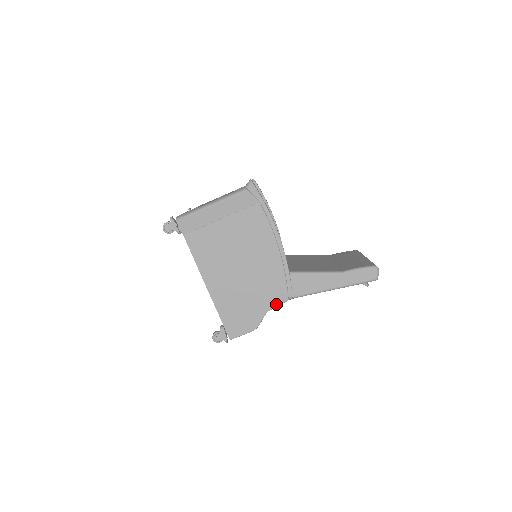
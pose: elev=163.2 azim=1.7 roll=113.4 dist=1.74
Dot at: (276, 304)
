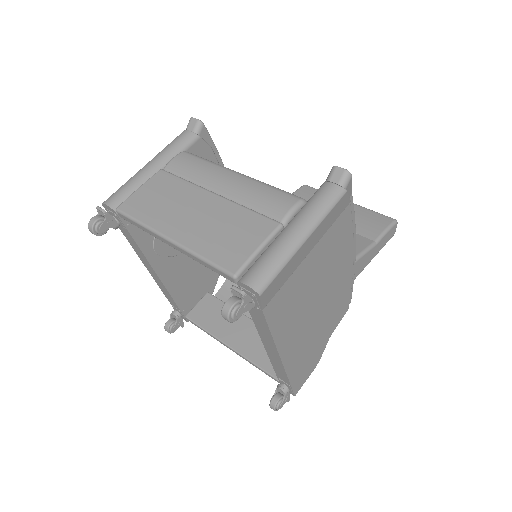
Dot at: (339, 322)
